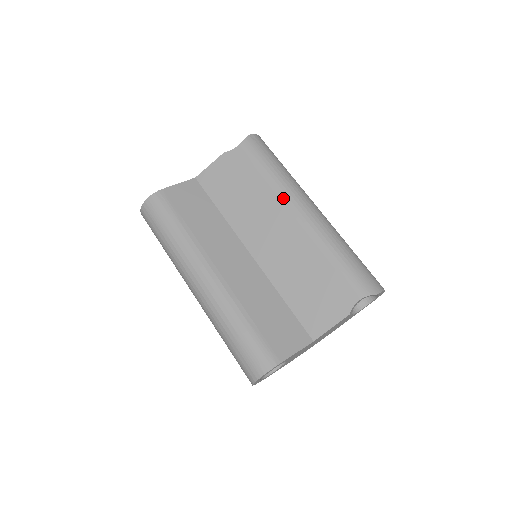
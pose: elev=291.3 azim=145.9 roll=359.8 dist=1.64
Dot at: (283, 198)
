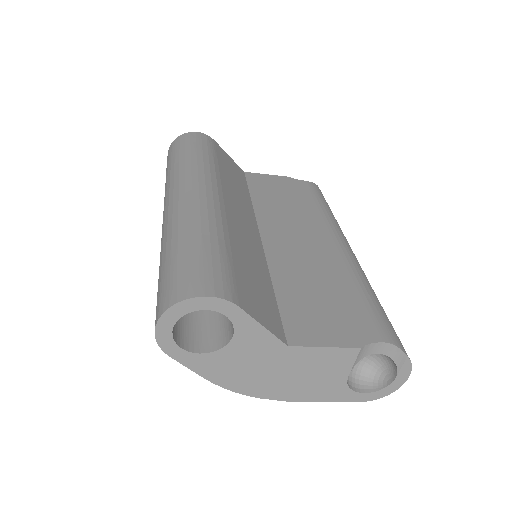
Dot at: (330, 225)
